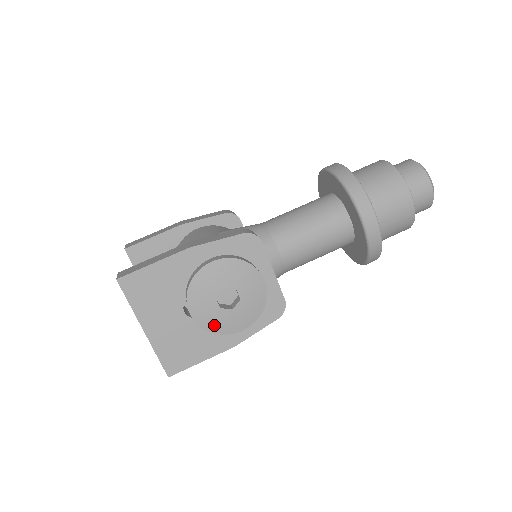
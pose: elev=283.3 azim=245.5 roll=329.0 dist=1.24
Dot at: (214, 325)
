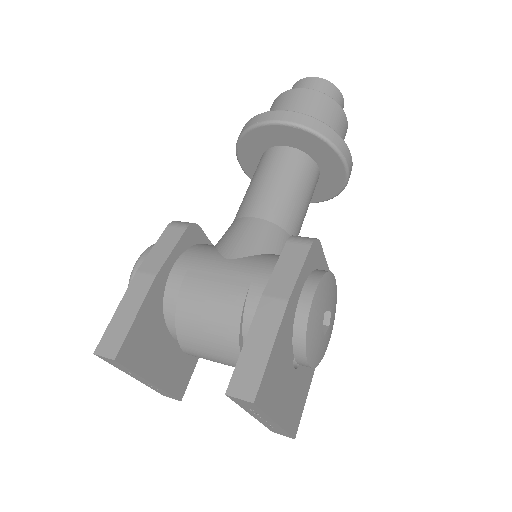
Dot at: (321, 355)
